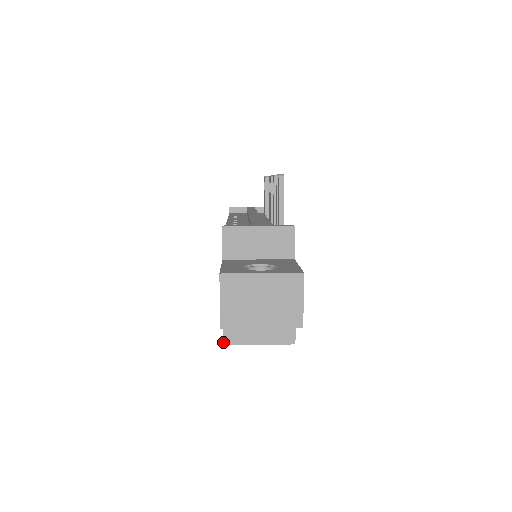
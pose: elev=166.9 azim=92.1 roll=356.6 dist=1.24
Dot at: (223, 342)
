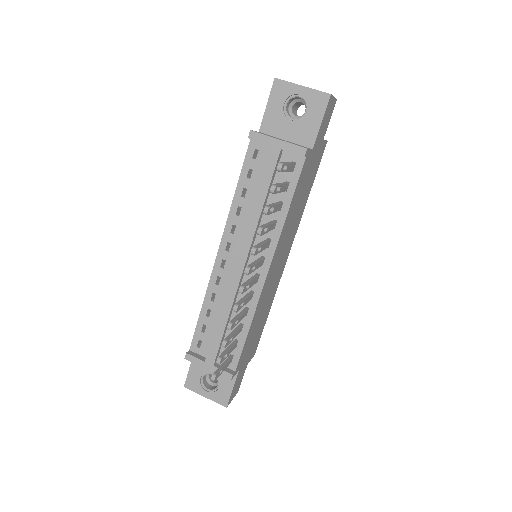
Dot at: occluded
